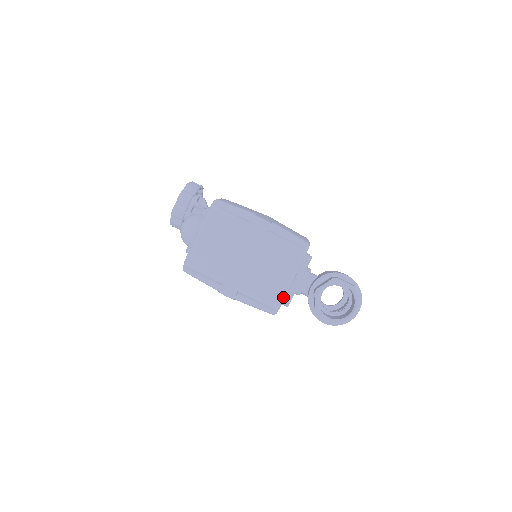
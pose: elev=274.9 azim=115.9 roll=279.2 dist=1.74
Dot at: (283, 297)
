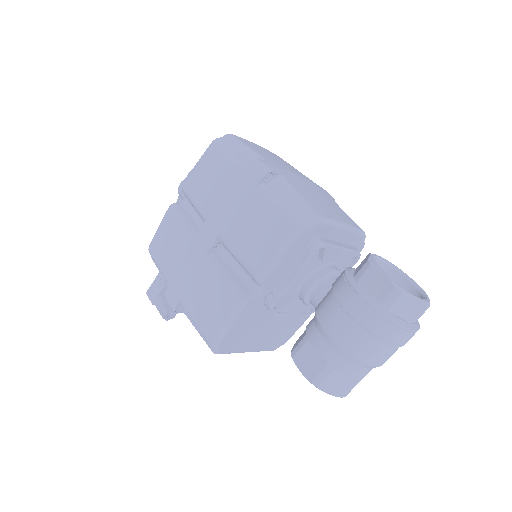
Dot at: (330, 220)
